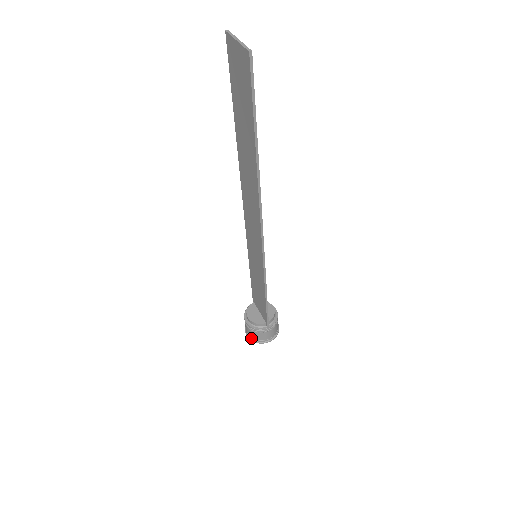
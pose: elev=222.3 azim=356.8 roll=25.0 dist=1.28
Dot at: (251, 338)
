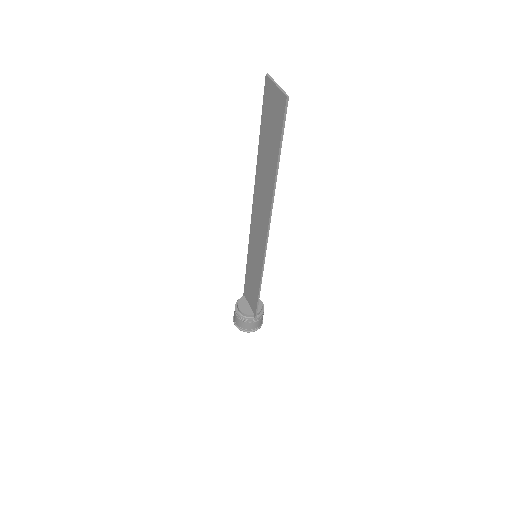
Dot at: (238, 327)
